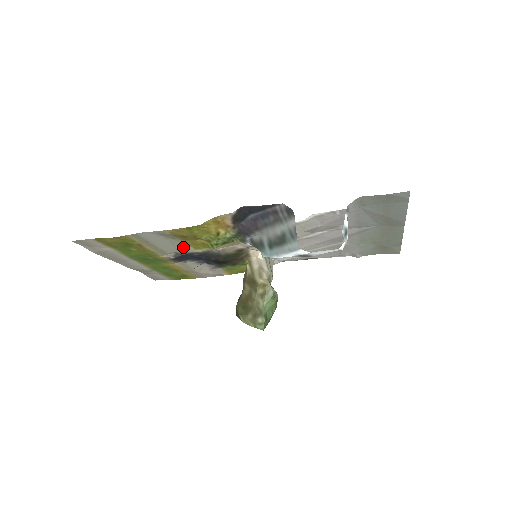
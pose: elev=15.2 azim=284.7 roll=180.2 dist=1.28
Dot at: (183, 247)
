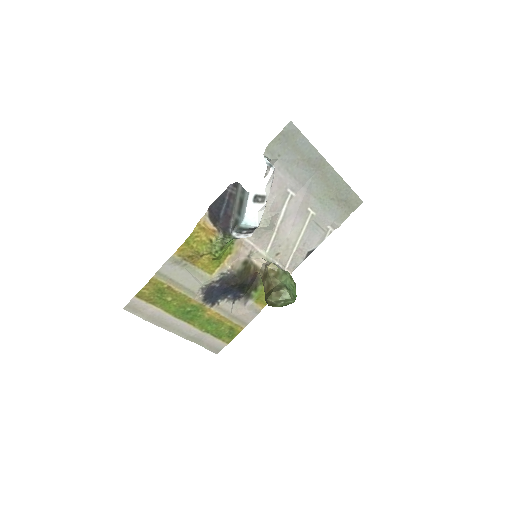
Dot at: (200, 275)
